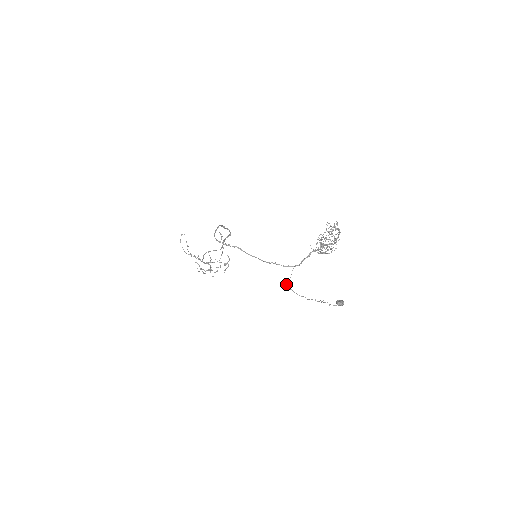
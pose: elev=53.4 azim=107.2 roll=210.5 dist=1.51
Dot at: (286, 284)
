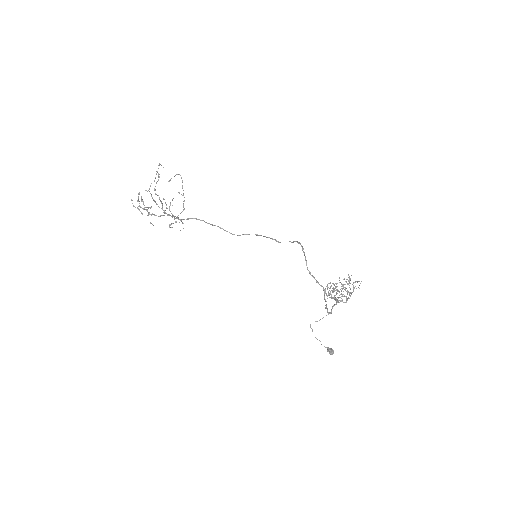
Dot at: occluded
